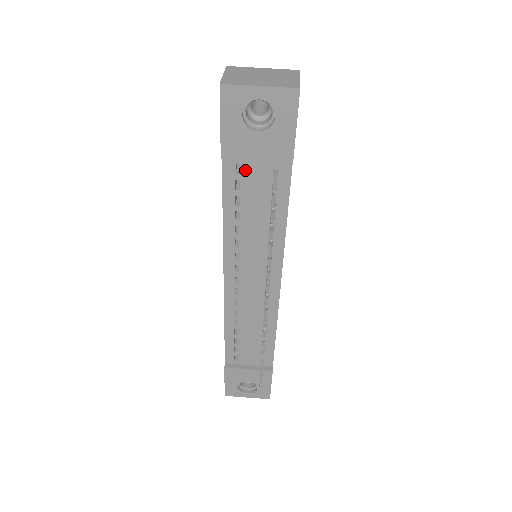
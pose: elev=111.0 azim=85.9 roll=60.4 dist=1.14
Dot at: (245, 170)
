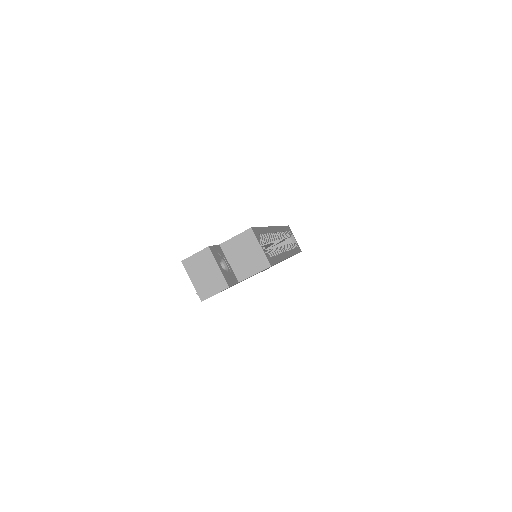
Dot at: occluded
